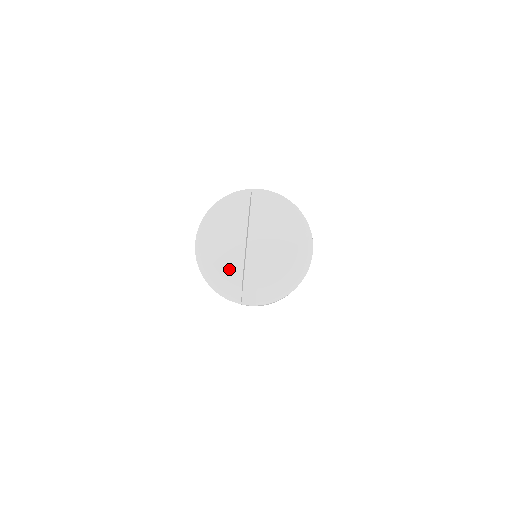
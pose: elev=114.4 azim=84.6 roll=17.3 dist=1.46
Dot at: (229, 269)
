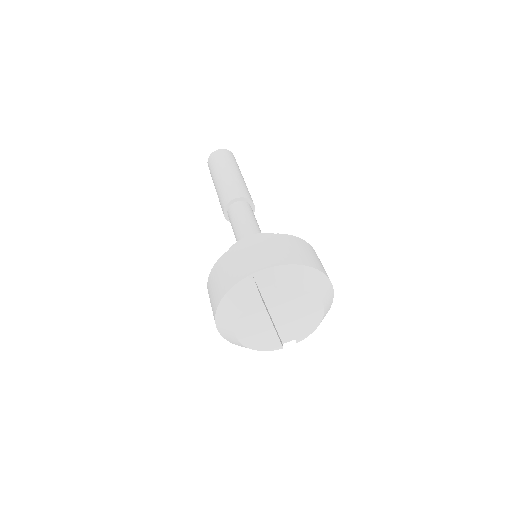
Dot at: (267, 345)
